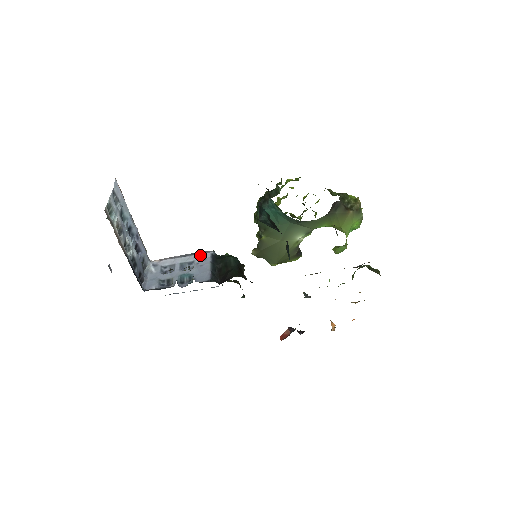
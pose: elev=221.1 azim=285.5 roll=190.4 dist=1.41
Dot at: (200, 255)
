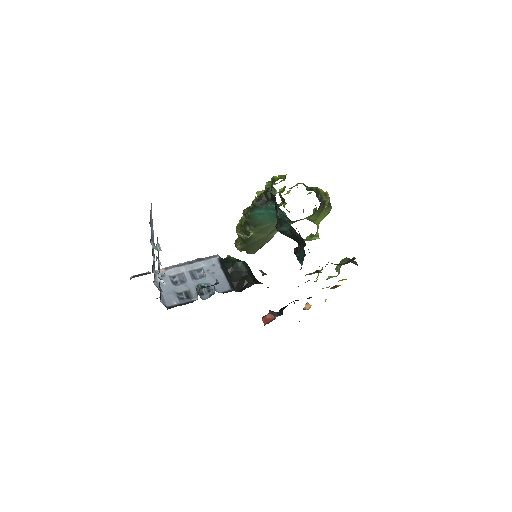
Dot at: (207, 261)
